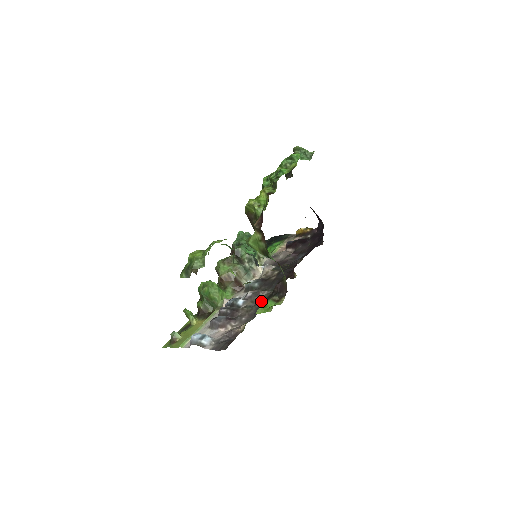
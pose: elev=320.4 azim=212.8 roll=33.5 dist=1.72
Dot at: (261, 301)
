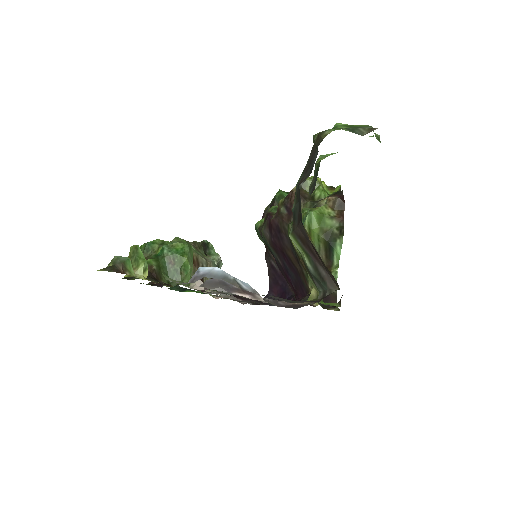
Dot at: occluded
